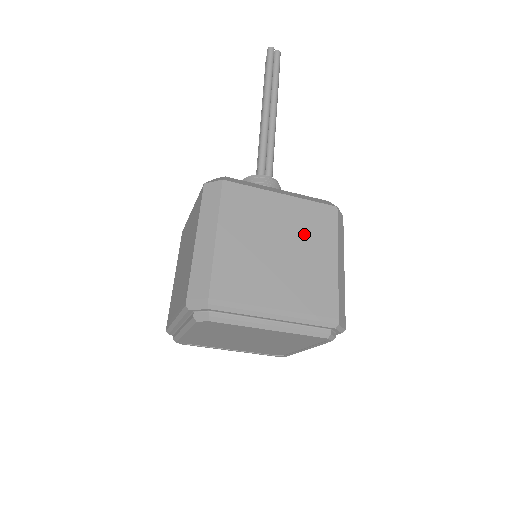
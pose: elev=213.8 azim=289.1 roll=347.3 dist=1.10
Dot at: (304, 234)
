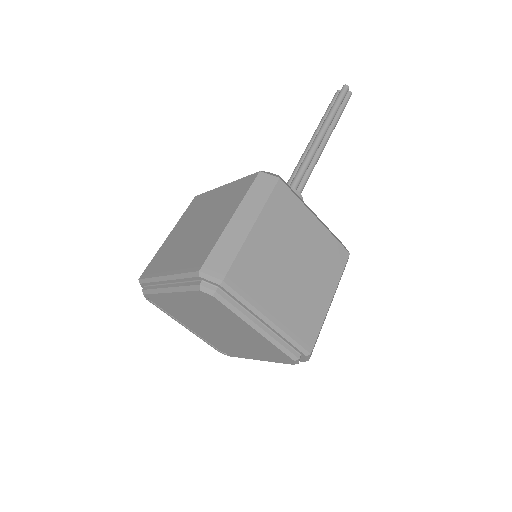
Dot at: (318, 262)
